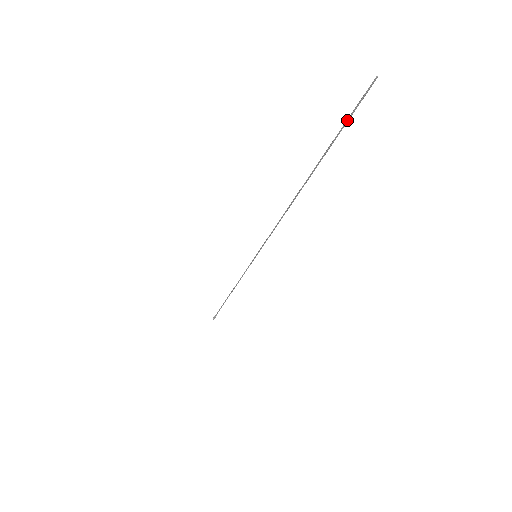
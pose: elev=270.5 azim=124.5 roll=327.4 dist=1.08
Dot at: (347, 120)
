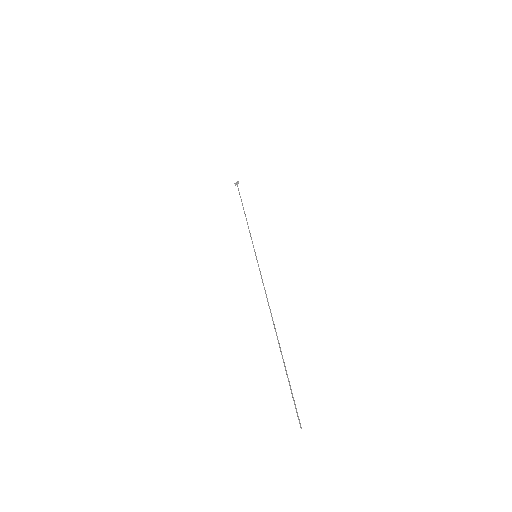
Dot at: (291, 392)
